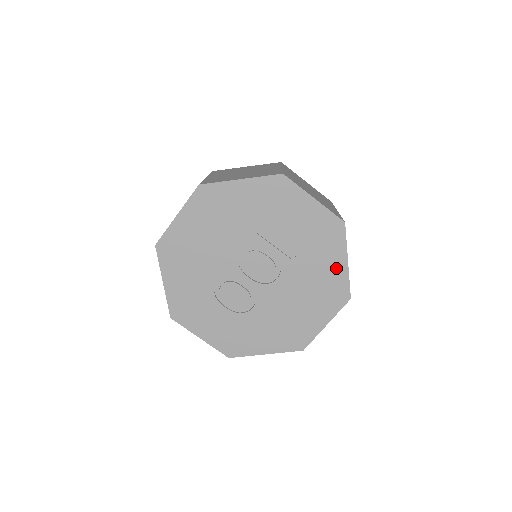
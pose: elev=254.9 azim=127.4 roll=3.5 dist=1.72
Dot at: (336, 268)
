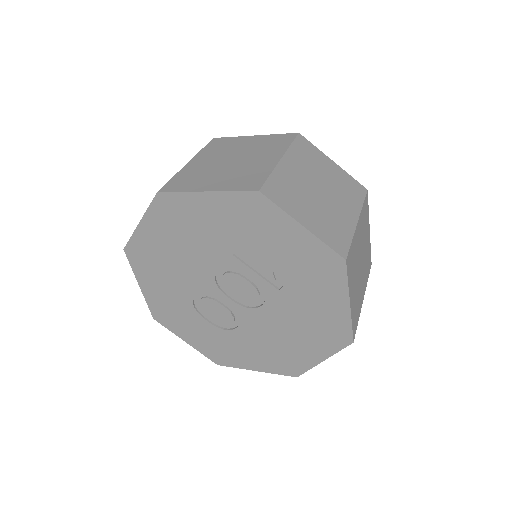
Dot at: (334, 308)
